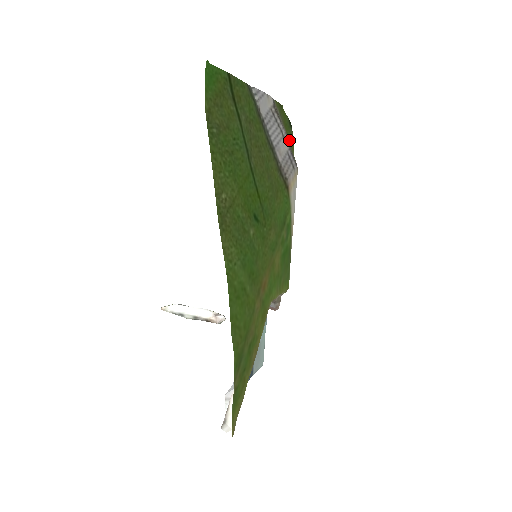
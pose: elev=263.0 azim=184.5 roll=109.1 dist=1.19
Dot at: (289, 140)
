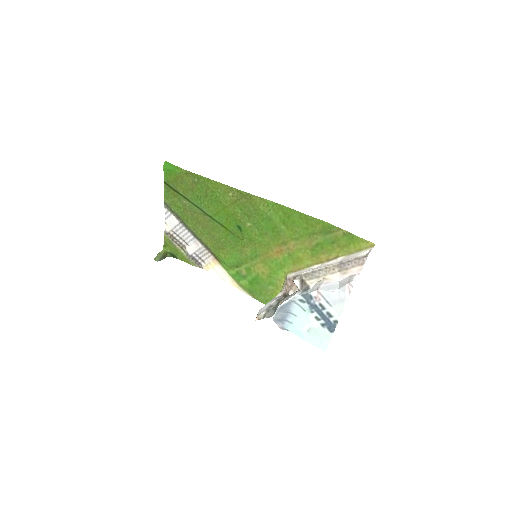
Dot at: (184, 258)
